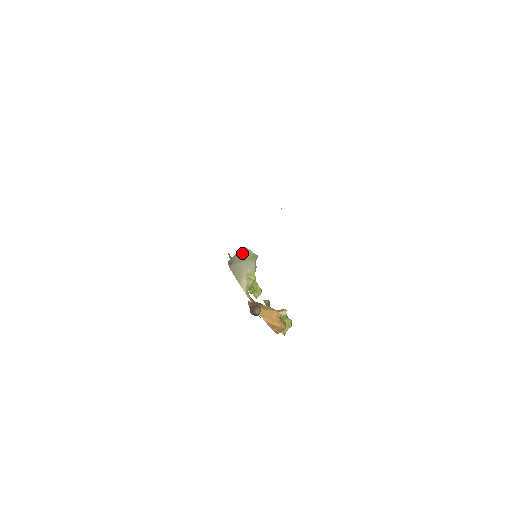
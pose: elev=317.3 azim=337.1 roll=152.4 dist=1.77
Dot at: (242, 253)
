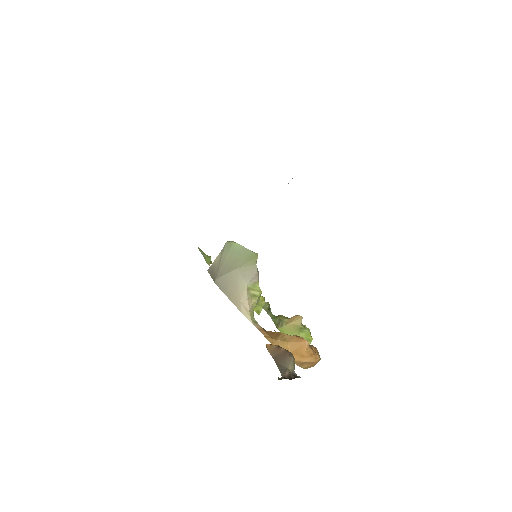
Dot at: (230, 253)
